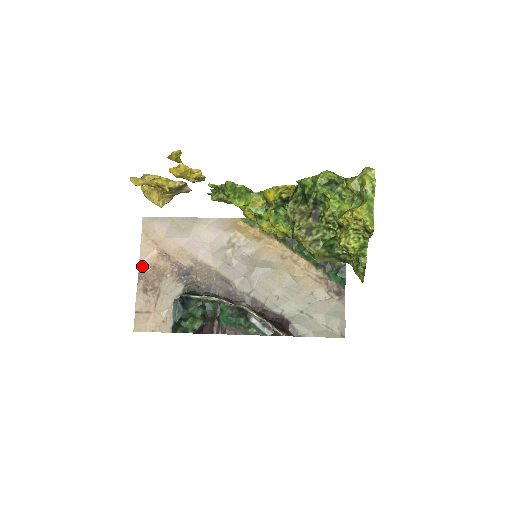
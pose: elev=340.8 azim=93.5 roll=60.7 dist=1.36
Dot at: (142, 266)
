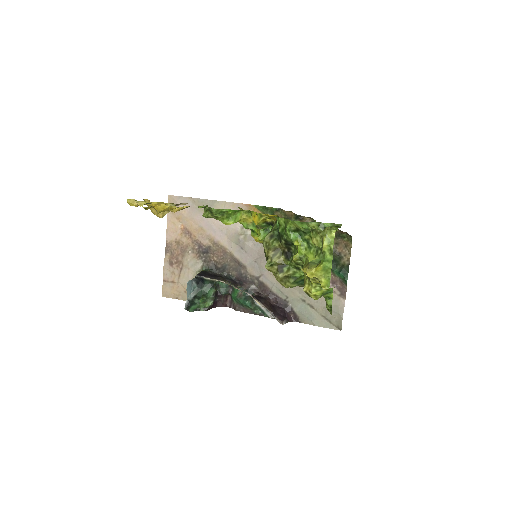
Dot at: (168, 241)
